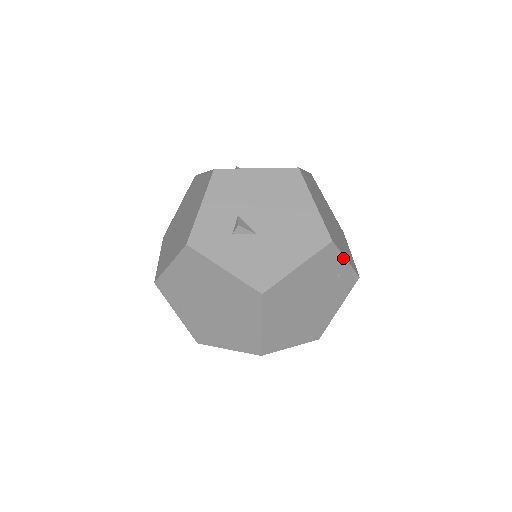
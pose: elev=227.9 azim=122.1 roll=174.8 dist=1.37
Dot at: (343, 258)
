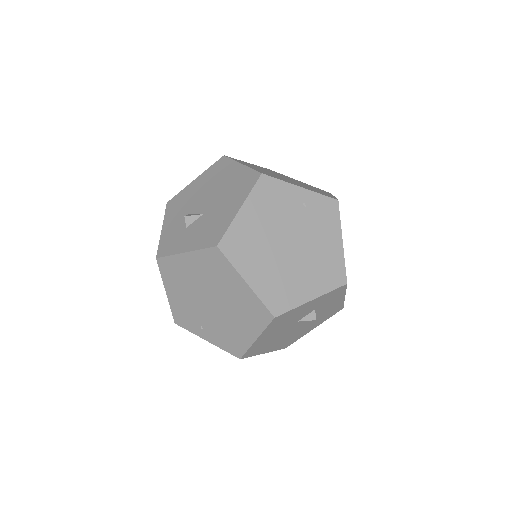
Dot at: (294, 186)
